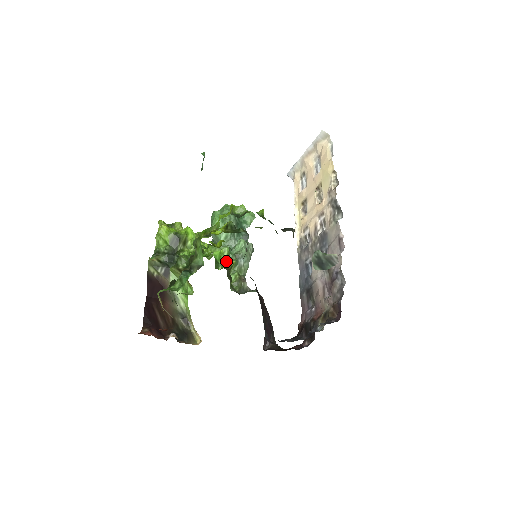
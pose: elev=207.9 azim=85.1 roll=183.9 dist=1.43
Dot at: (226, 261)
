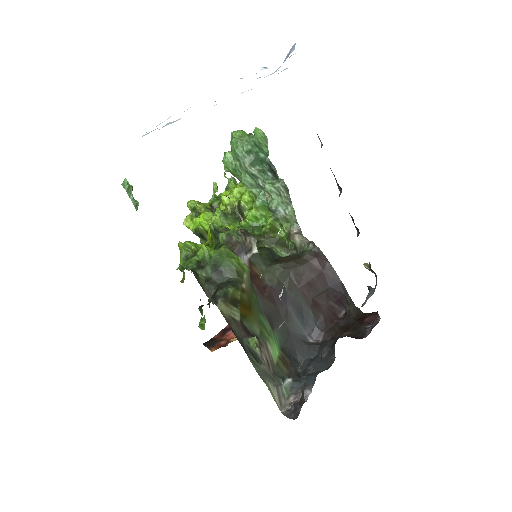
Dot at: (267, 215)
